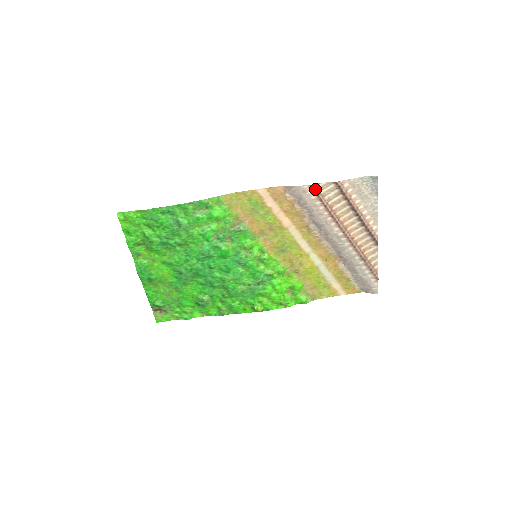
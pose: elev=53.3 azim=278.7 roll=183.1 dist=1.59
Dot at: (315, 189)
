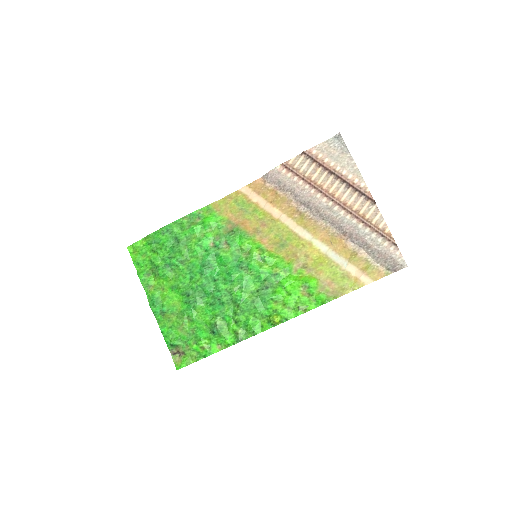
Dot at: (287, 166)
